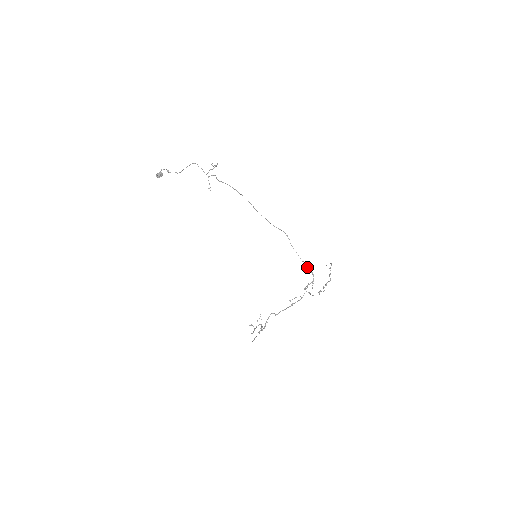
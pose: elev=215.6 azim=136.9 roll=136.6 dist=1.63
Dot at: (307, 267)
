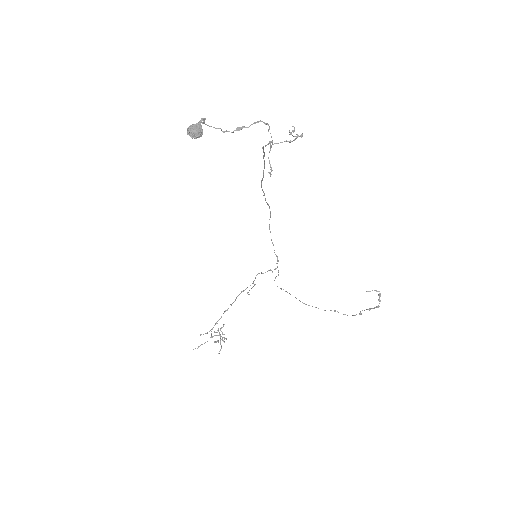
Dot at: (274, 250)
